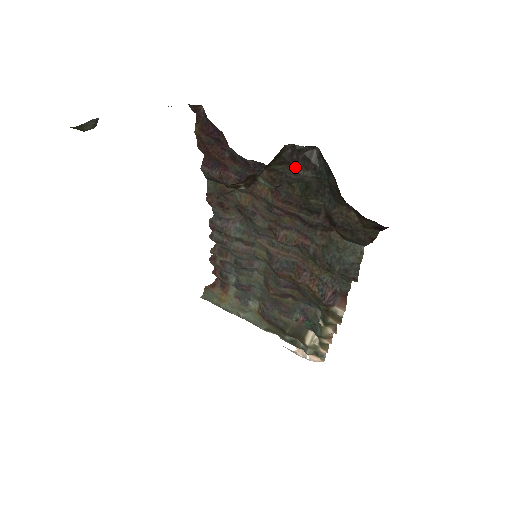
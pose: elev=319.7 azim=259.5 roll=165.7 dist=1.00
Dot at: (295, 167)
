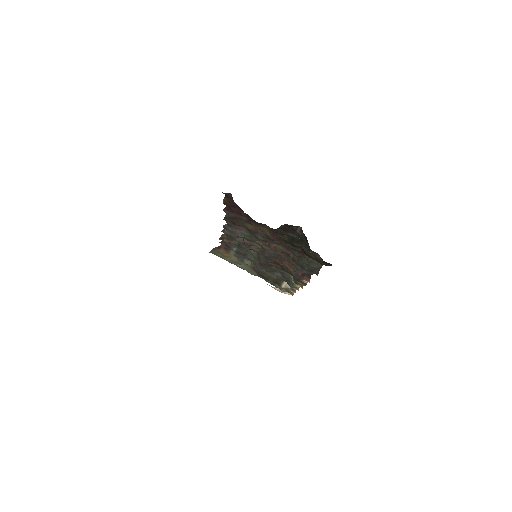
Dot at: (286, 232)
